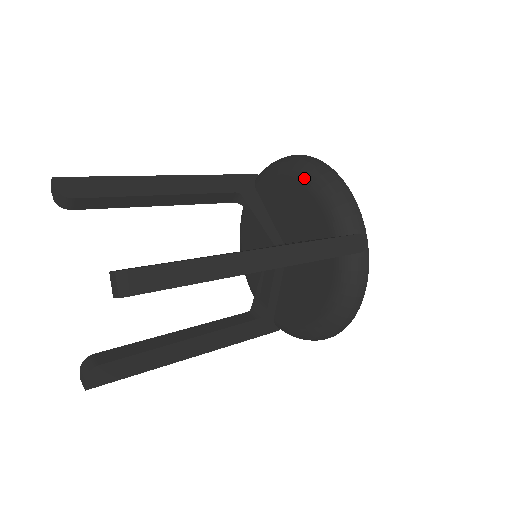
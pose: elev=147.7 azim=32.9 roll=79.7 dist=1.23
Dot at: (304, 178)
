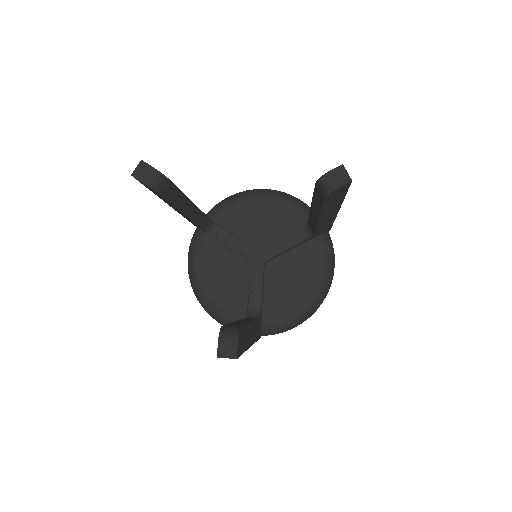
Dot at: (269, 197)
